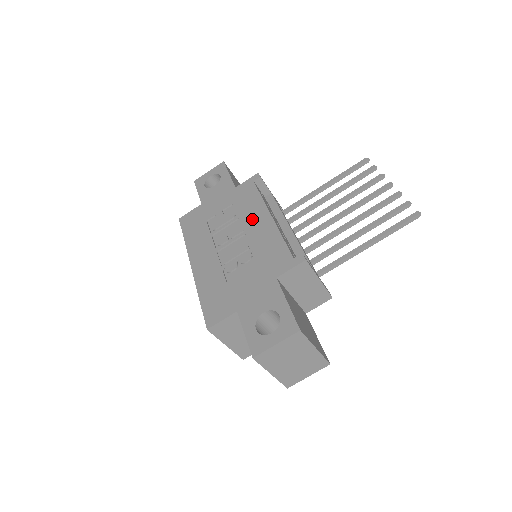
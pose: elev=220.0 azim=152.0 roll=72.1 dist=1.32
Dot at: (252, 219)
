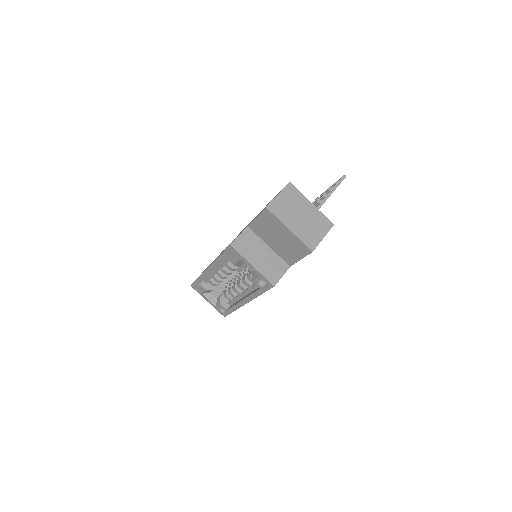
Dot at: occluded
